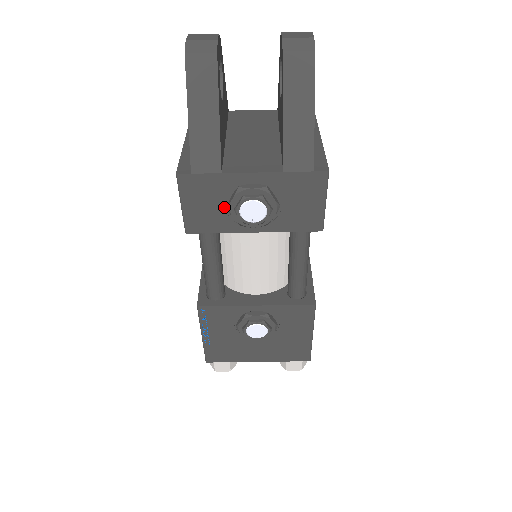
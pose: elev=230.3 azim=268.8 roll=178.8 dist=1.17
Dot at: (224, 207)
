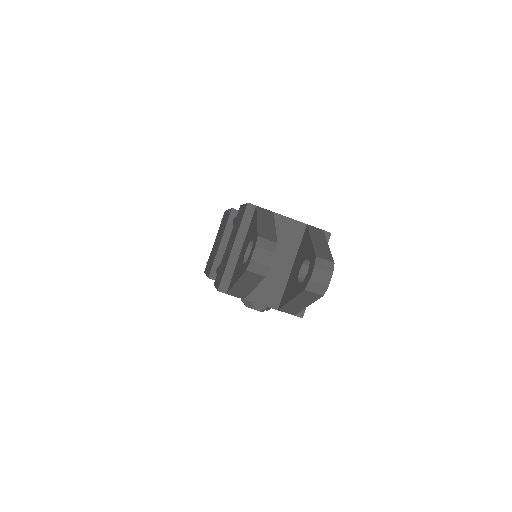
Dot at: occluded
